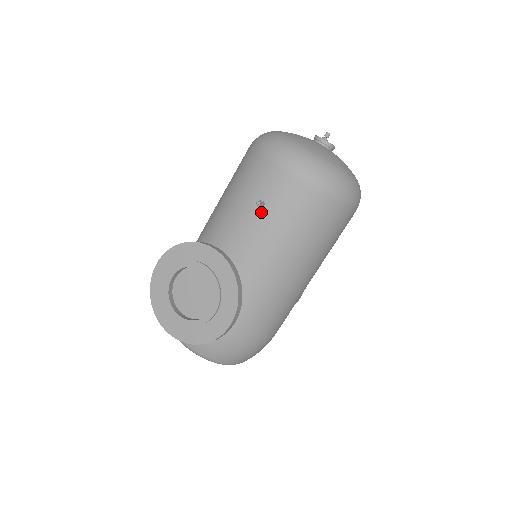
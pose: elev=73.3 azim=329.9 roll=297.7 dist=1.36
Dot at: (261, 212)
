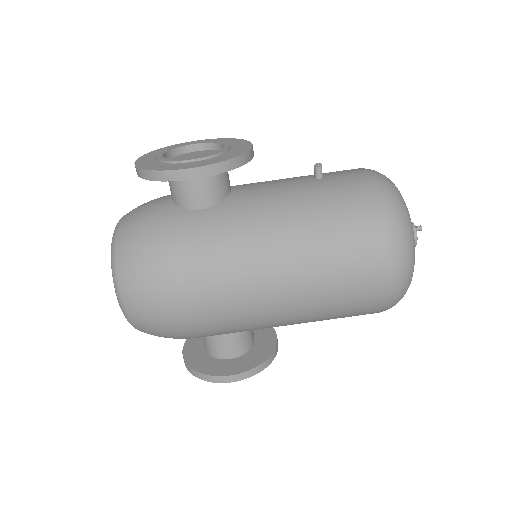
Dot at: (312, 180)
